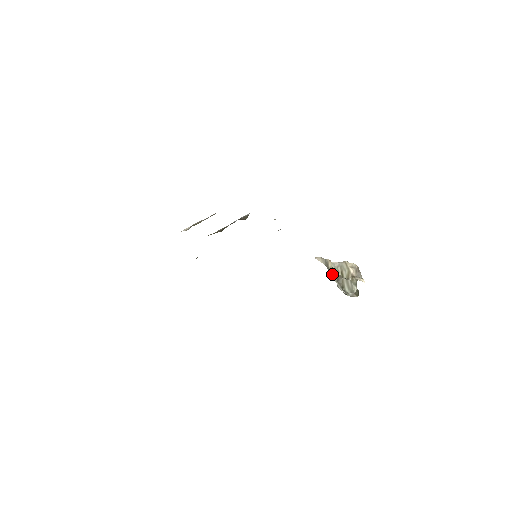
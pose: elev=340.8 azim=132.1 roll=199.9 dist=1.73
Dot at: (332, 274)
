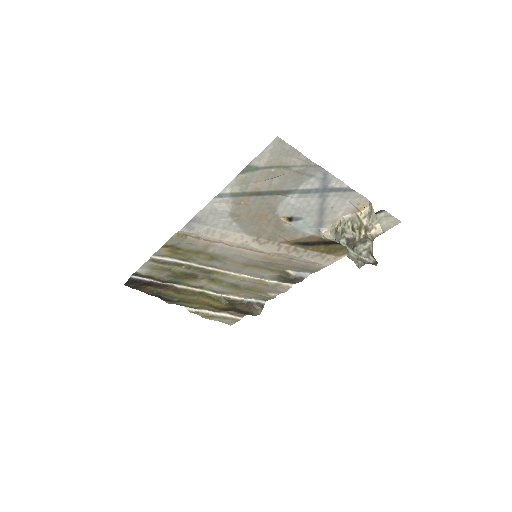
Dot at: (341, 238)
